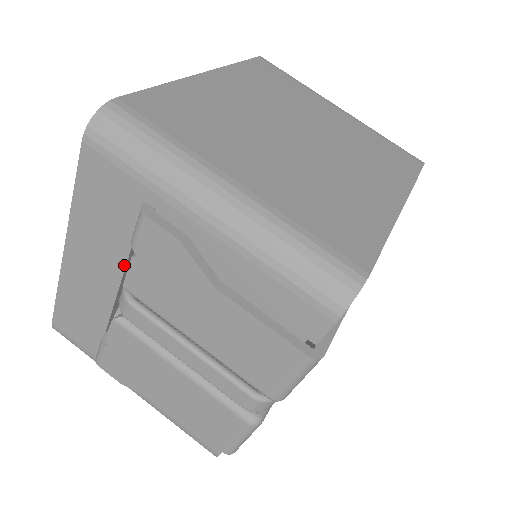
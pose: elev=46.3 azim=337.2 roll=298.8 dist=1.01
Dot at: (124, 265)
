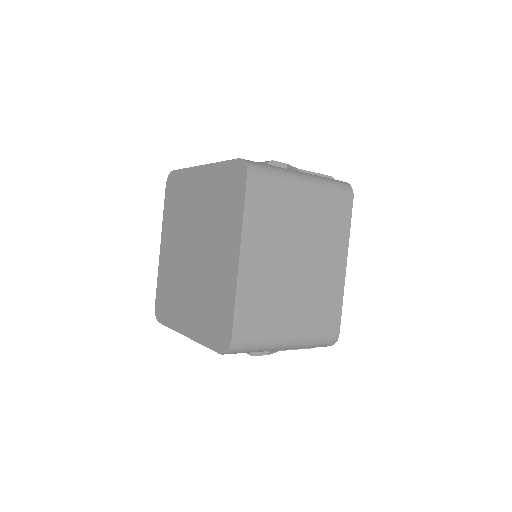
Dot at: occluded
